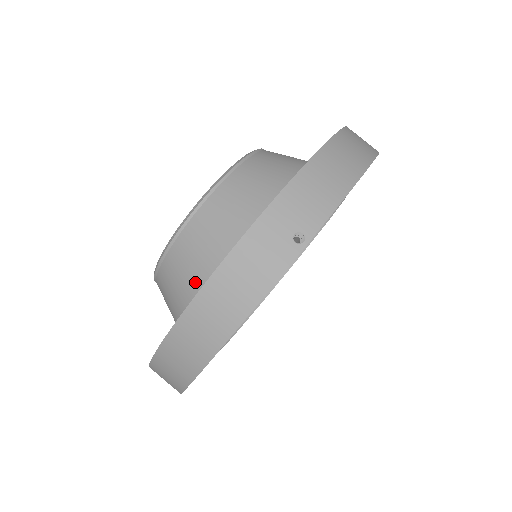
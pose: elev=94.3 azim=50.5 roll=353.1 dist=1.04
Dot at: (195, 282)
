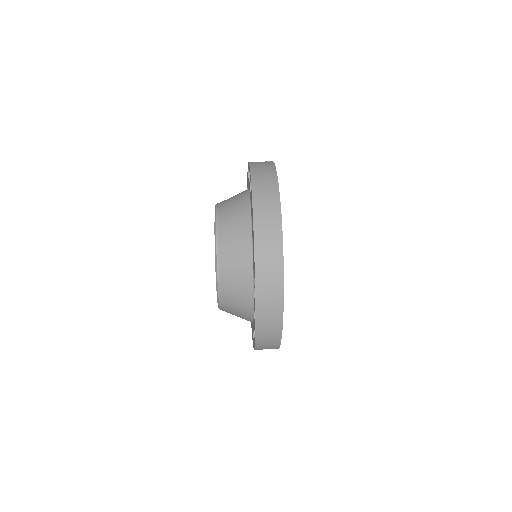
Dot at: (243, 214)
